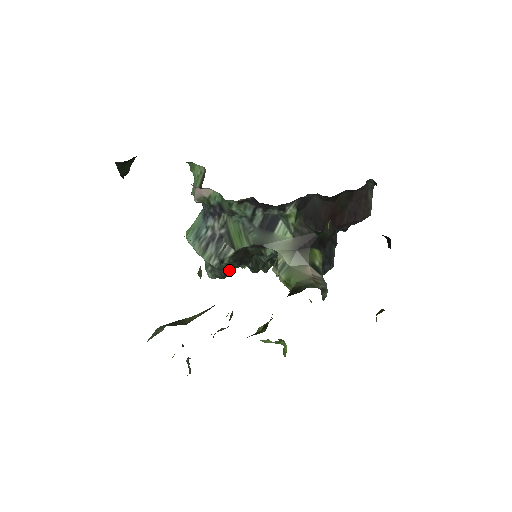
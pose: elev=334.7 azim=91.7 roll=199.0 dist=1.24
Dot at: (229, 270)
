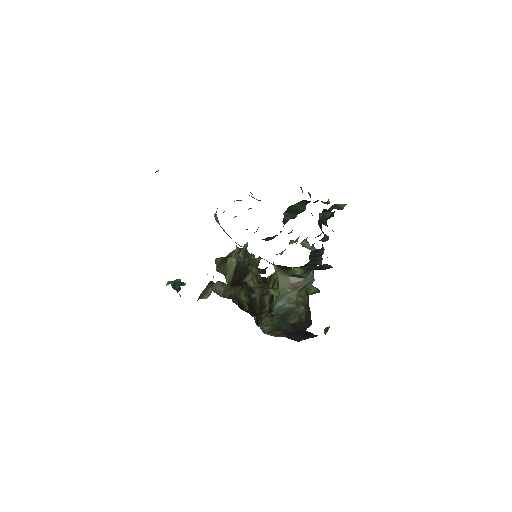
Dot at: occluded
